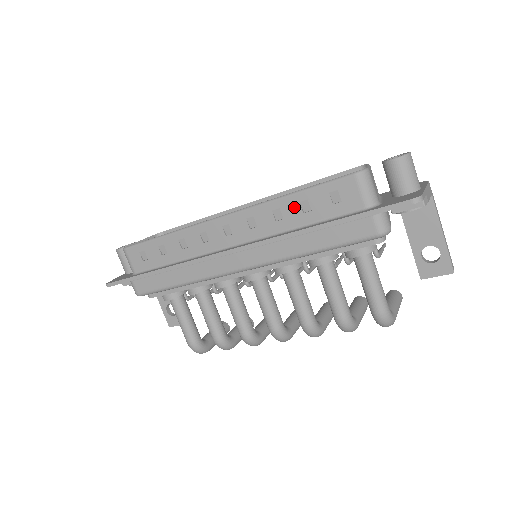
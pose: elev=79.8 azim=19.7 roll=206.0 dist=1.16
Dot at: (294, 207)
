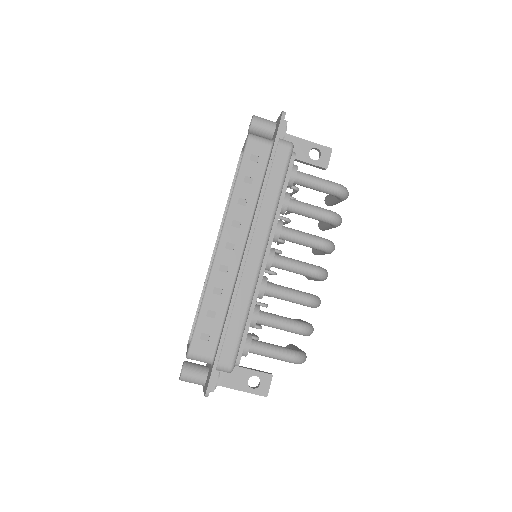
Dot at: (244, 188)
